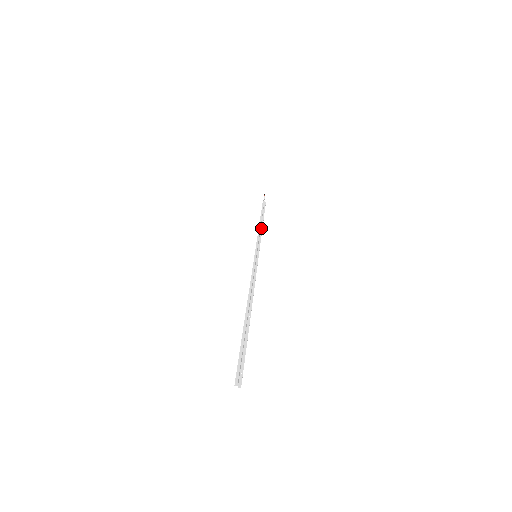
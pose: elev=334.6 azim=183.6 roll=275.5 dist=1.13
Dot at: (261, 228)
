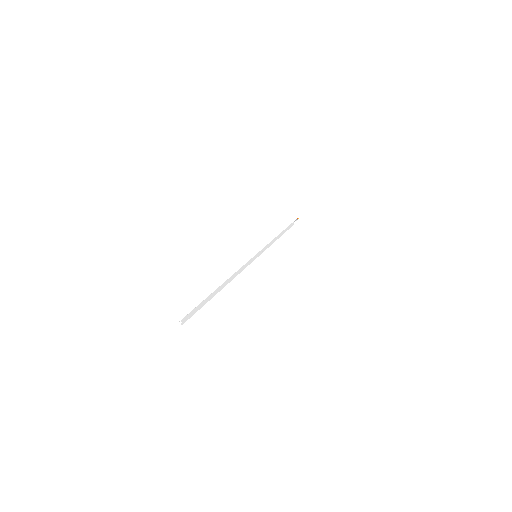
Dot at: (275, 240)
